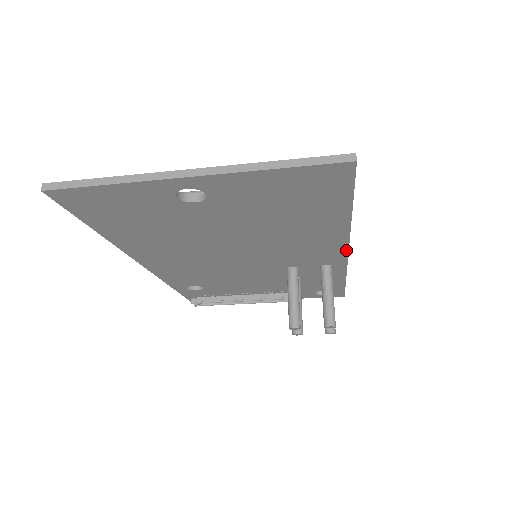
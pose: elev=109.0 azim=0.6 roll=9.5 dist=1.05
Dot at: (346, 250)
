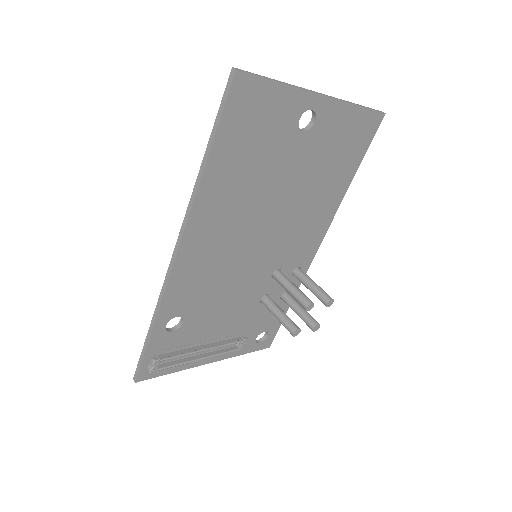
Dot at: (322, 239)
